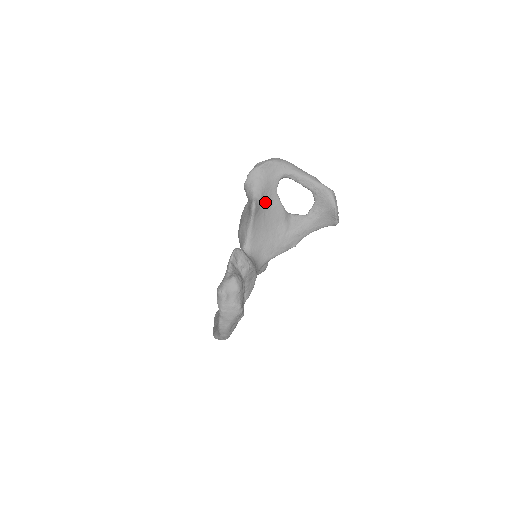
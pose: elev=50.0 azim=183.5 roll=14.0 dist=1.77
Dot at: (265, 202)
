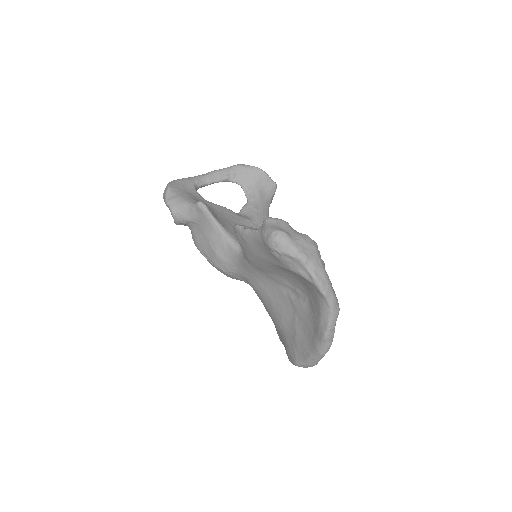
Dot at: occluded
